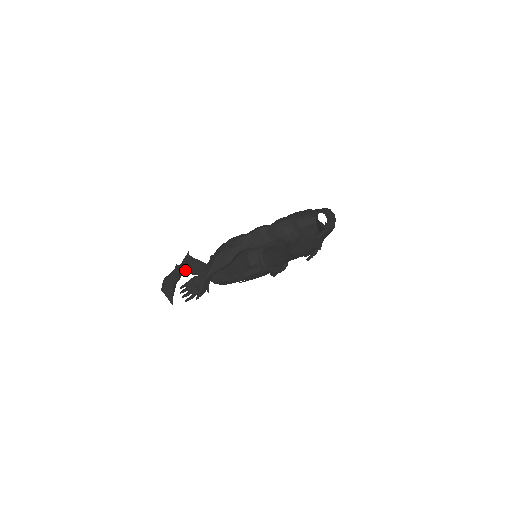
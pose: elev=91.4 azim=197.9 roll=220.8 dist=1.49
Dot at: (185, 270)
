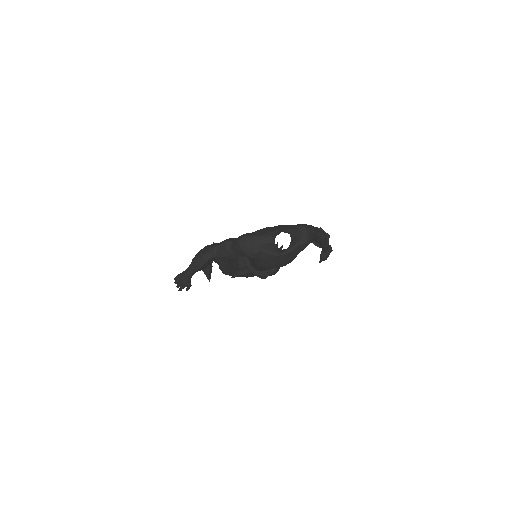
Dot at: occluded
